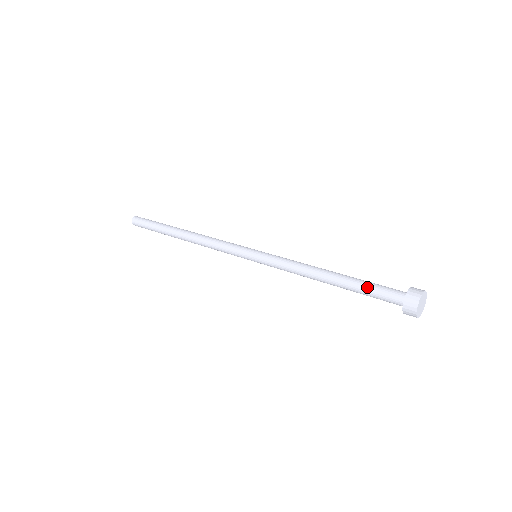
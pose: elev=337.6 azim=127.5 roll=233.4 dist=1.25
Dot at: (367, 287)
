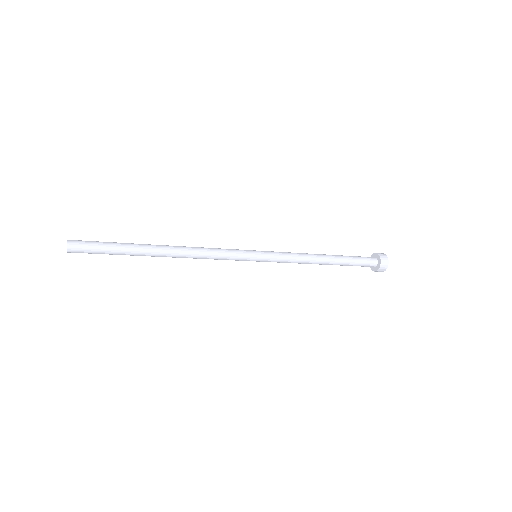
Dot at: (352, 256)
